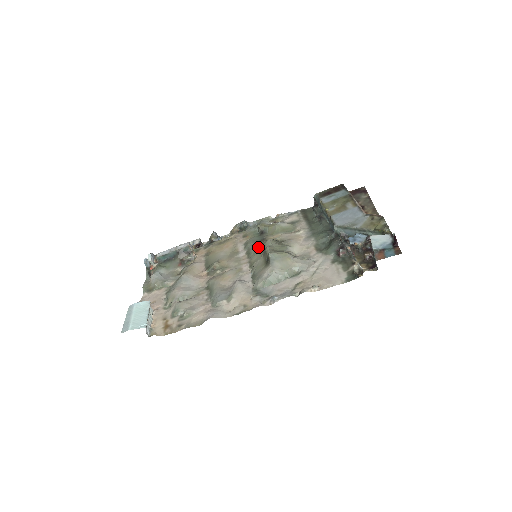
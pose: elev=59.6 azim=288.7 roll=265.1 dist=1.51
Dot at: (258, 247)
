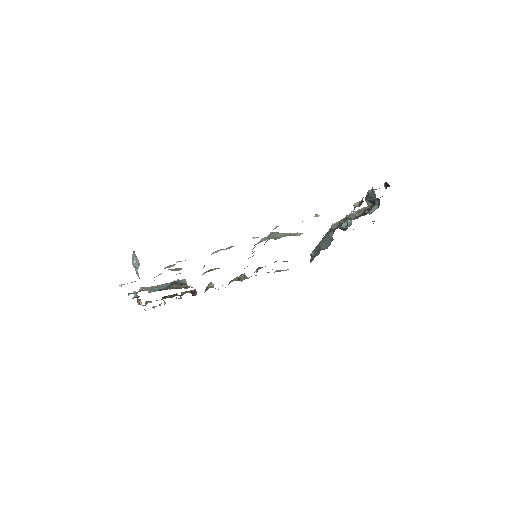
Dot at: occluded
